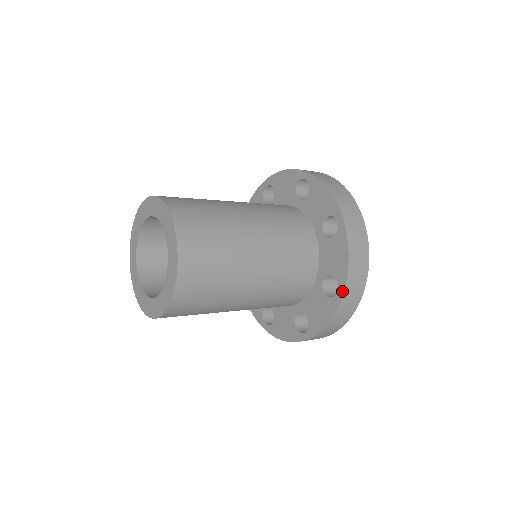
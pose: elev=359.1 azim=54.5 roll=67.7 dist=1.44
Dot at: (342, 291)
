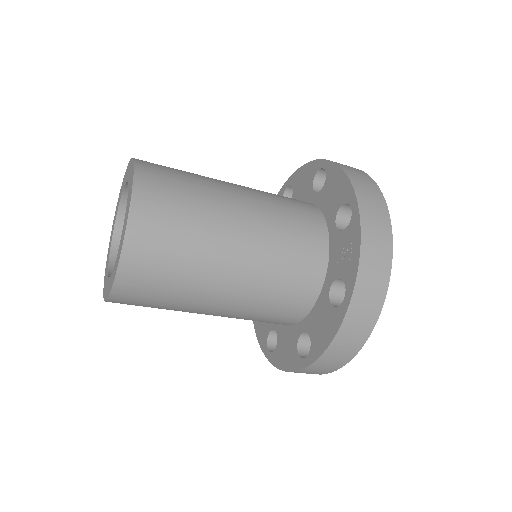
Dot at: (355, 201)
